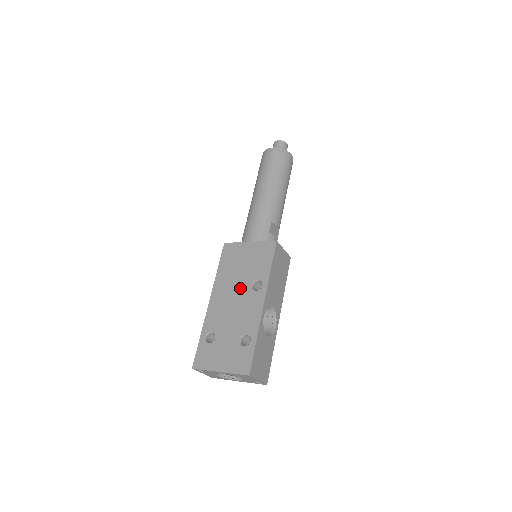
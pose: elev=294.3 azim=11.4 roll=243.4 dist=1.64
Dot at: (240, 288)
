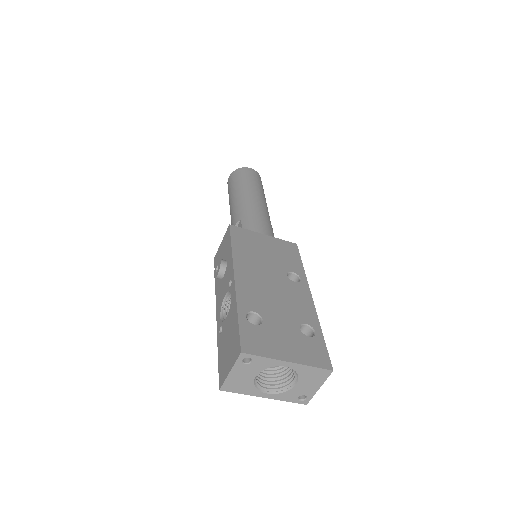
Dot at: (274, 274)
